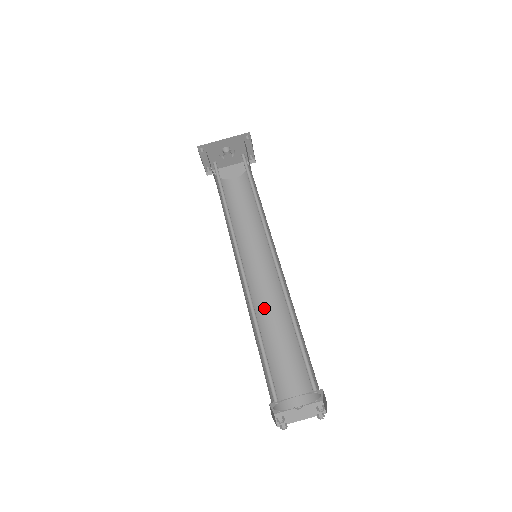
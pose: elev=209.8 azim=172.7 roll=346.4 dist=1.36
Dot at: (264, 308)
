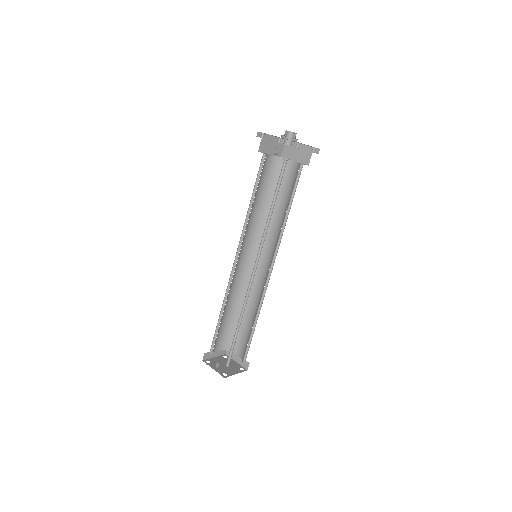
Dot at: (253, 288)
